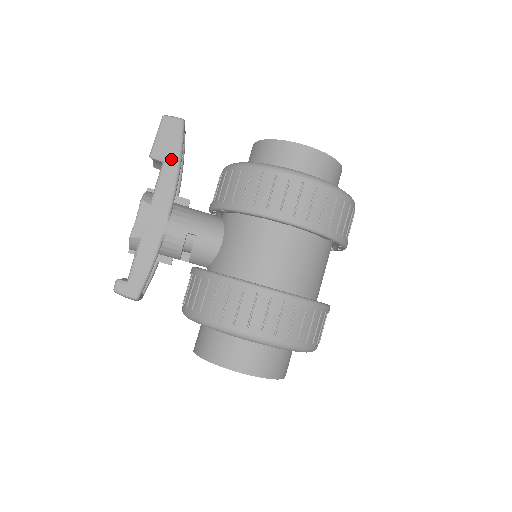
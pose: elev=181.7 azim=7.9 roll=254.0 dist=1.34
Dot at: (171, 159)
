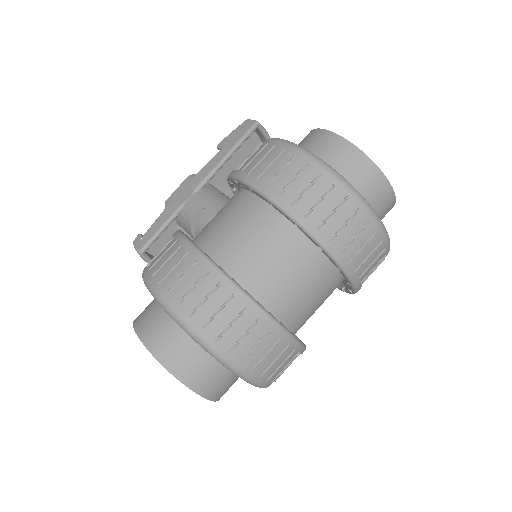
Dot at: (227, 147)
